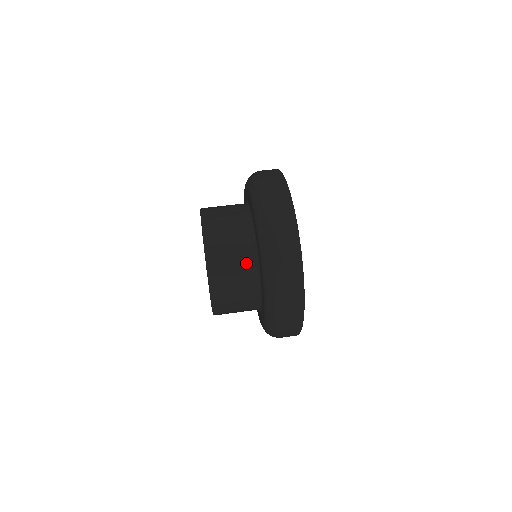
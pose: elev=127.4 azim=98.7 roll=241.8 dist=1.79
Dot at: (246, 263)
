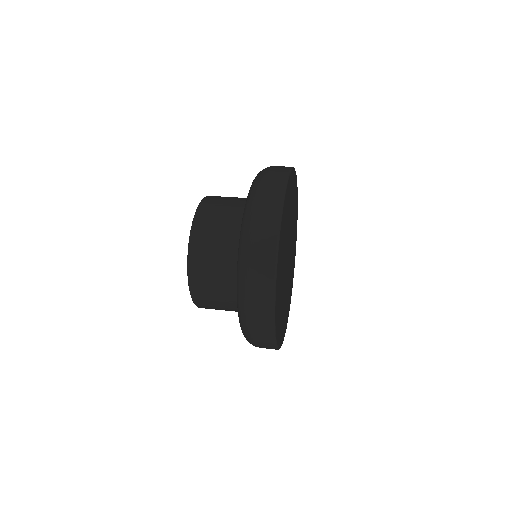
Dot at: occluded
